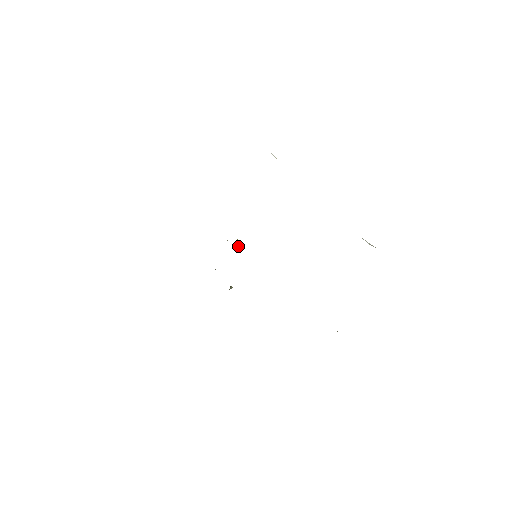
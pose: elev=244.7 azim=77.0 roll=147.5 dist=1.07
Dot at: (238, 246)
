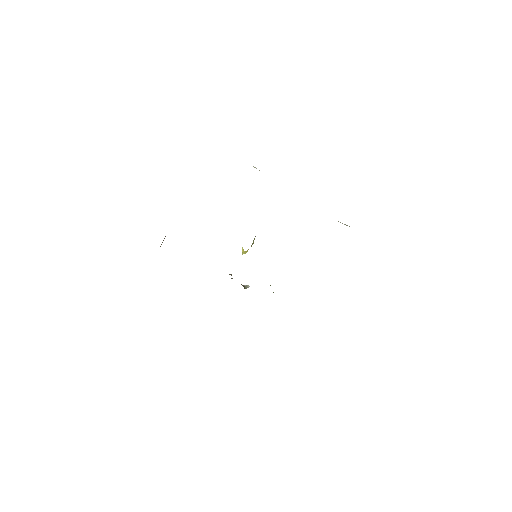
Dot at: (244, 251)
